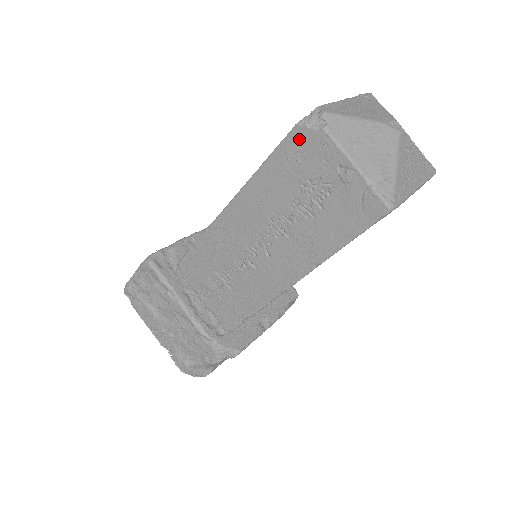
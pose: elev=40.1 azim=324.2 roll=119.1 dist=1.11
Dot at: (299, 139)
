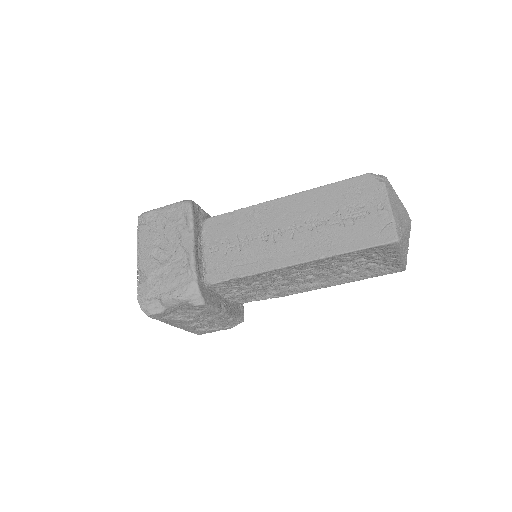
Dot at: (365, 181)
